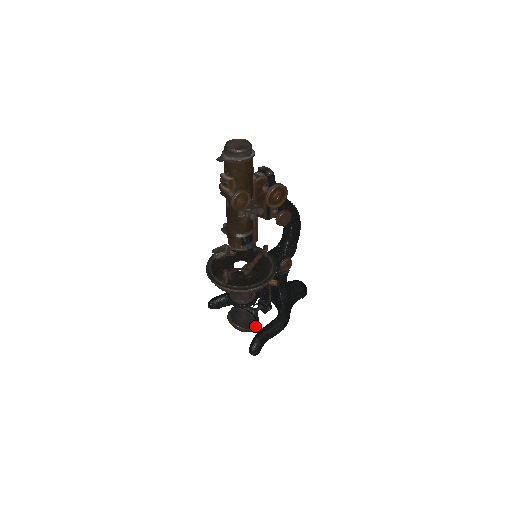
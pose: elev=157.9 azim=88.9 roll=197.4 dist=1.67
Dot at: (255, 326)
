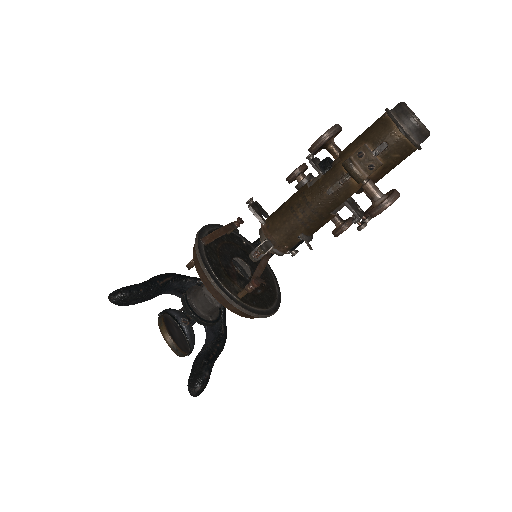
Dot at: (193, 348)
